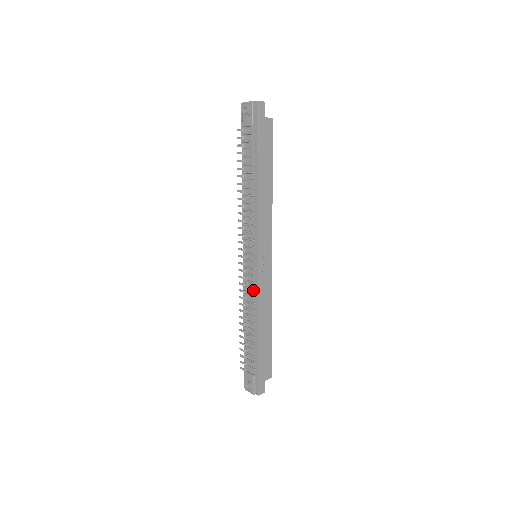
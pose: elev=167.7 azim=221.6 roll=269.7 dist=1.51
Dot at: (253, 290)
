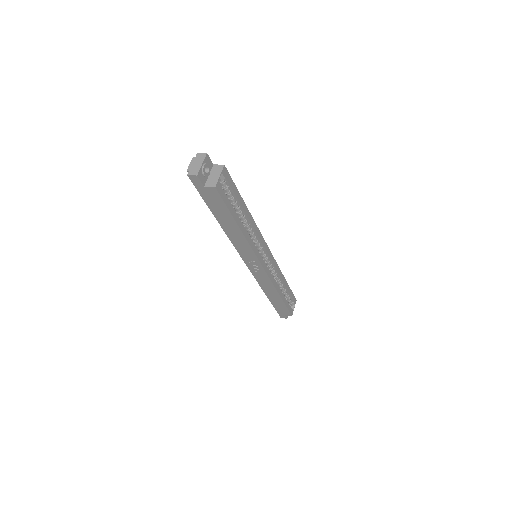
Dot at: occluded
